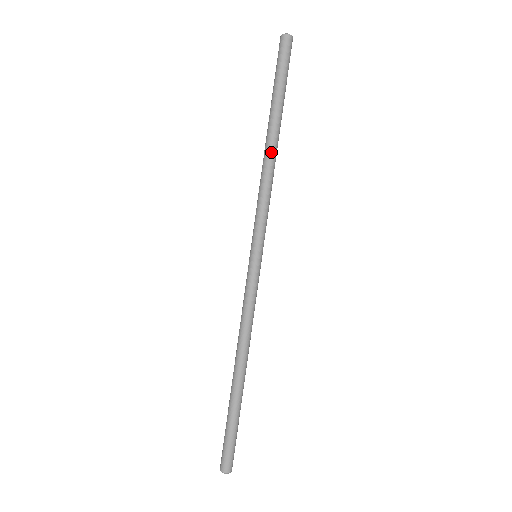
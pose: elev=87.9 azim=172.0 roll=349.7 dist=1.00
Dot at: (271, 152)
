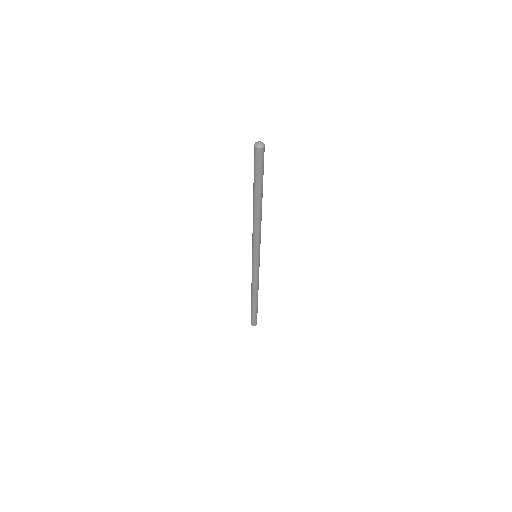
Dot at: (256, 214)
